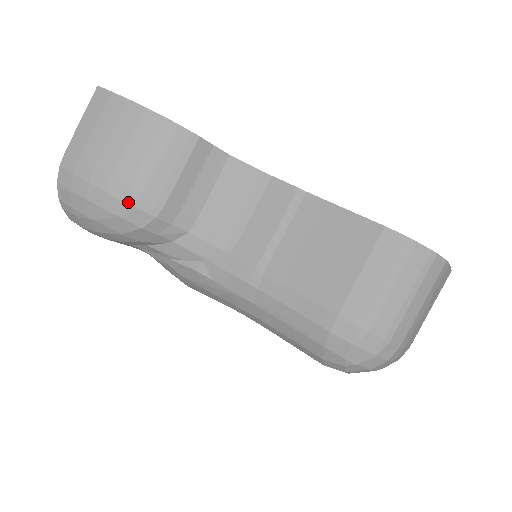
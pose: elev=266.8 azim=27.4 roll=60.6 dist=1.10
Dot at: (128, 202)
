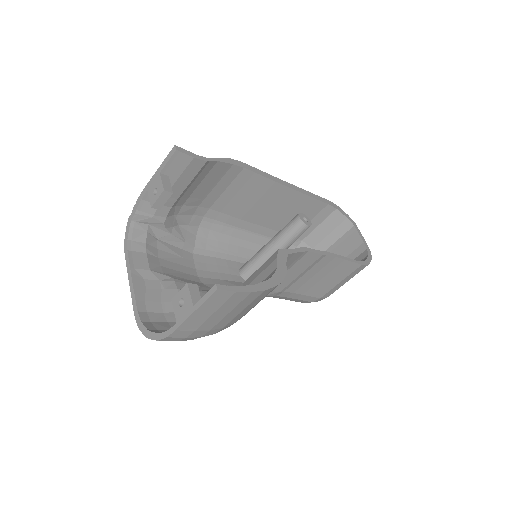
Dot at: occluded
